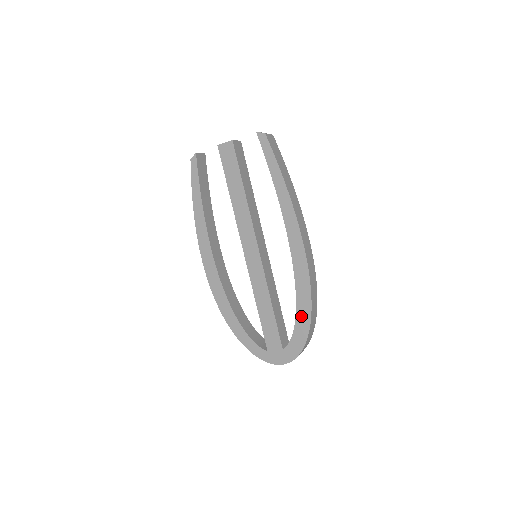
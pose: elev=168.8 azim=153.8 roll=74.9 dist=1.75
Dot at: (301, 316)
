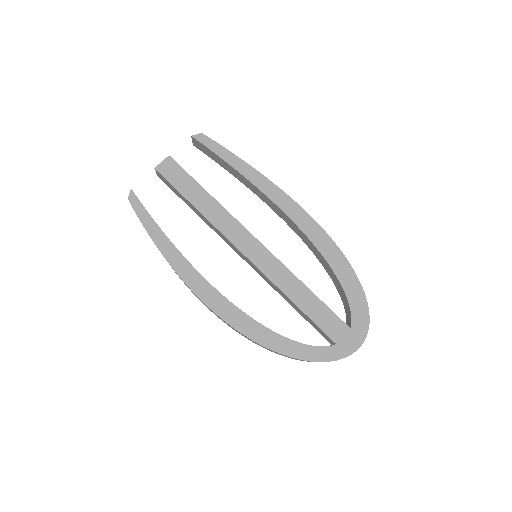
Dot at: (344, 276)
